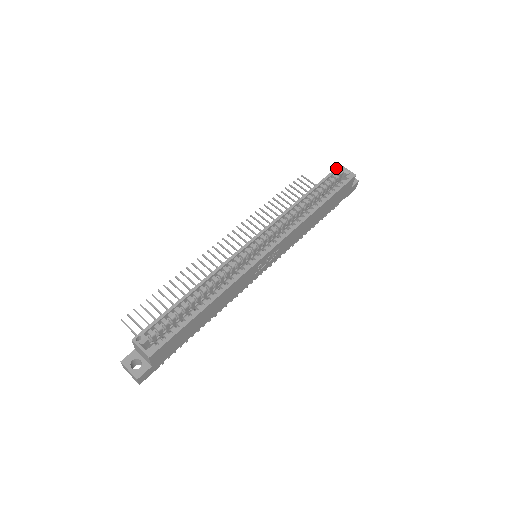
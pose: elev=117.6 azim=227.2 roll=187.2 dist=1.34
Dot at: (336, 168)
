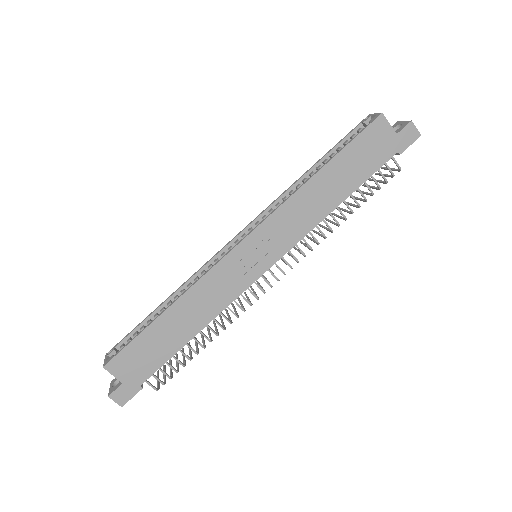
Dot at: (361, 121)
